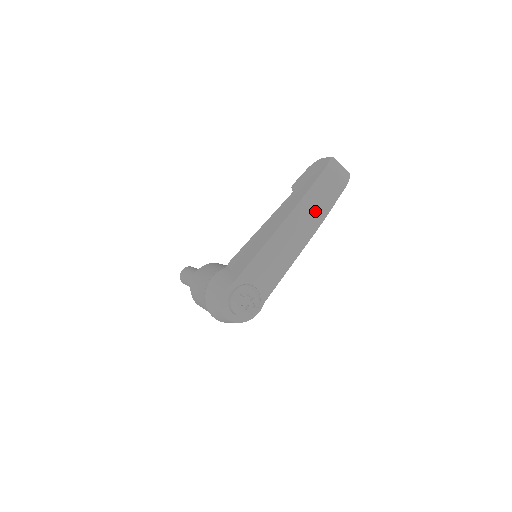
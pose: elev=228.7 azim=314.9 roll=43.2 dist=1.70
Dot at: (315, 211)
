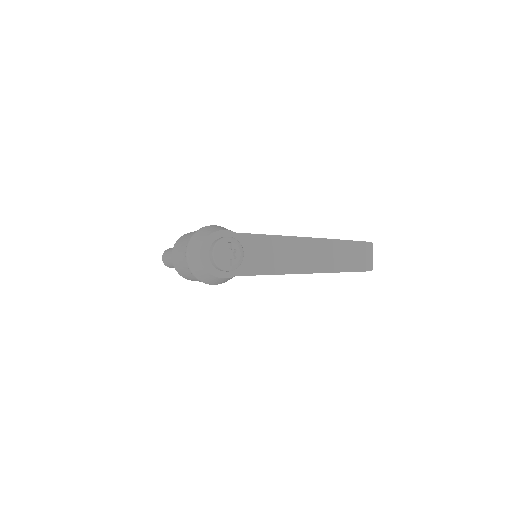
Dot at: (332, 259)
